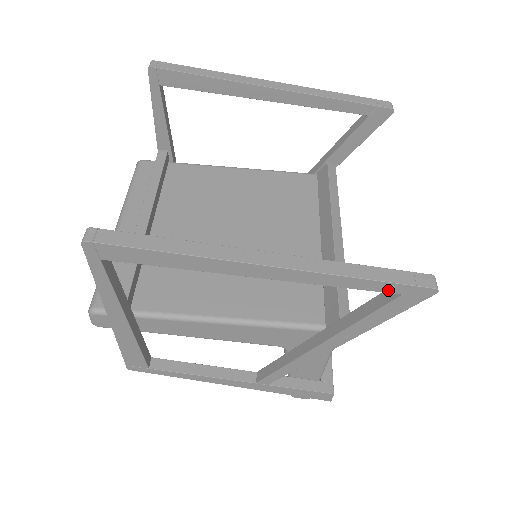
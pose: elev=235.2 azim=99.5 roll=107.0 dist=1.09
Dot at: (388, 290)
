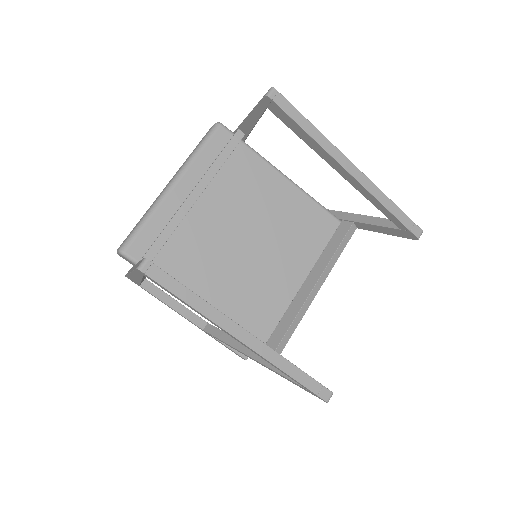
Dot at: (302, 385)
